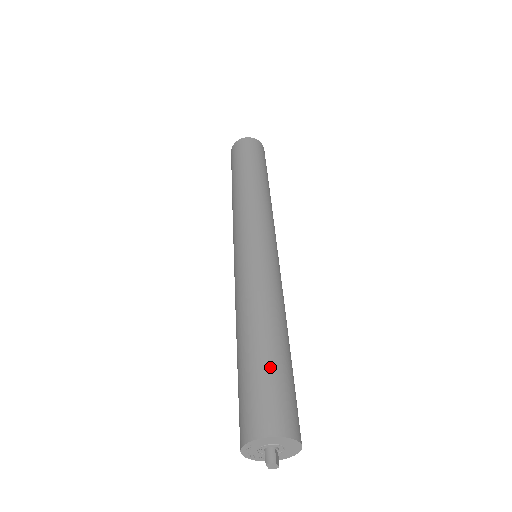
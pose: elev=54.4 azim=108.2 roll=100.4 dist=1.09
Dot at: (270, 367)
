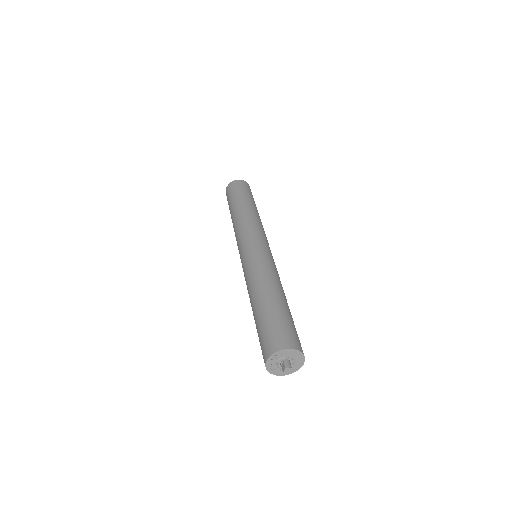
Dot at: (289, 316)
